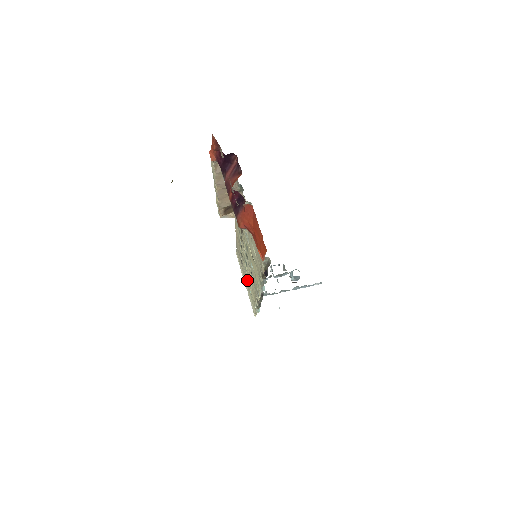
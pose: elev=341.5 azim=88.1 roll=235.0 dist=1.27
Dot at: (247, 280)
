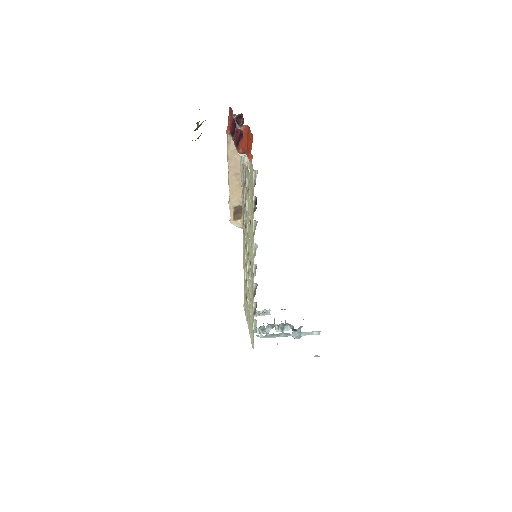
Dot at: (249, 306)
